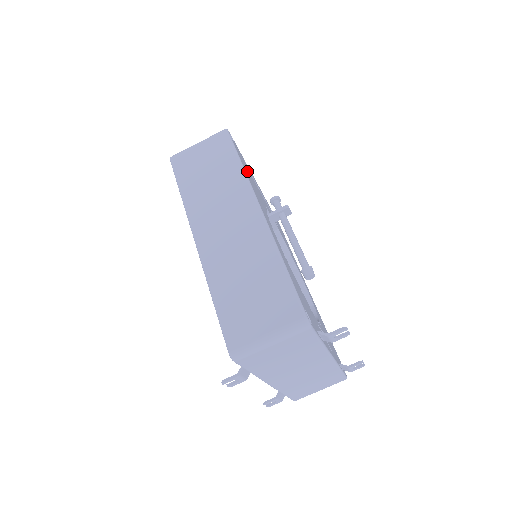
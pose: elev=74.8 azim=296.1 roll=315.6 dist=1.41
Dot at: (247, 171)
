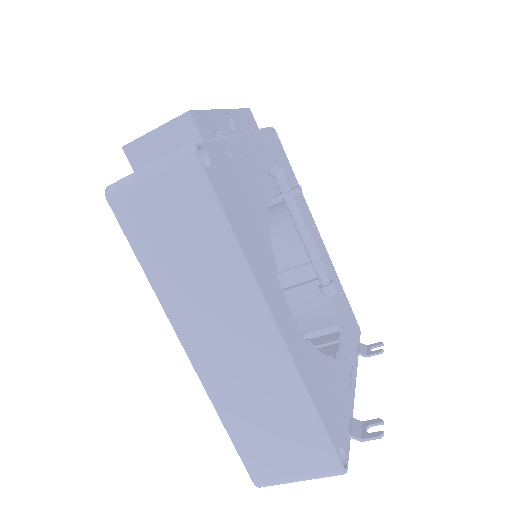
Dot at: (239, 209)
